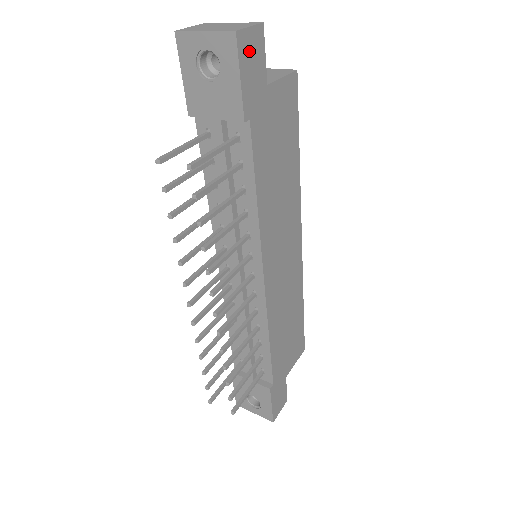
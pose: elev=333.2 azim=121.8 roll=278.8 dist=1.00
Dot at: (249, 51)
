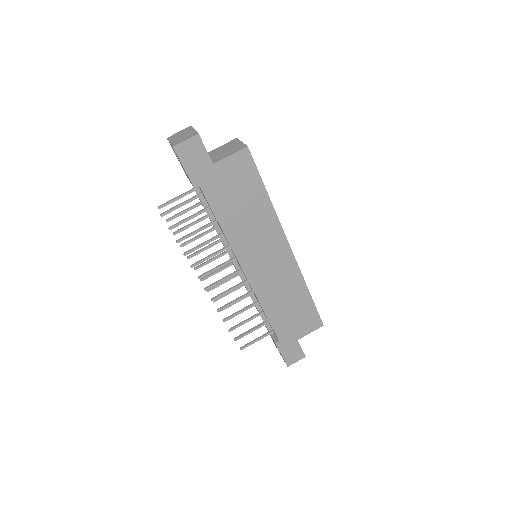
Dot at: (189, 152)
